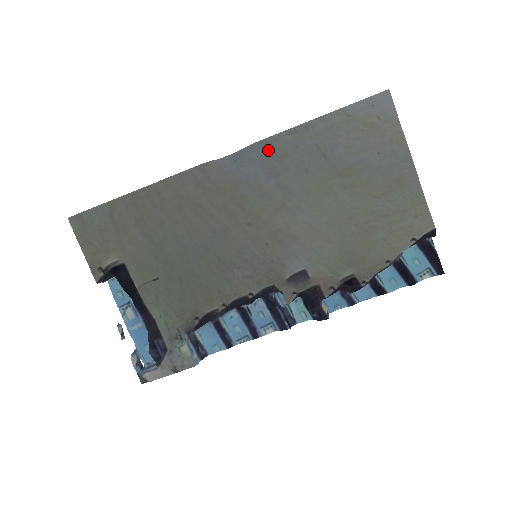
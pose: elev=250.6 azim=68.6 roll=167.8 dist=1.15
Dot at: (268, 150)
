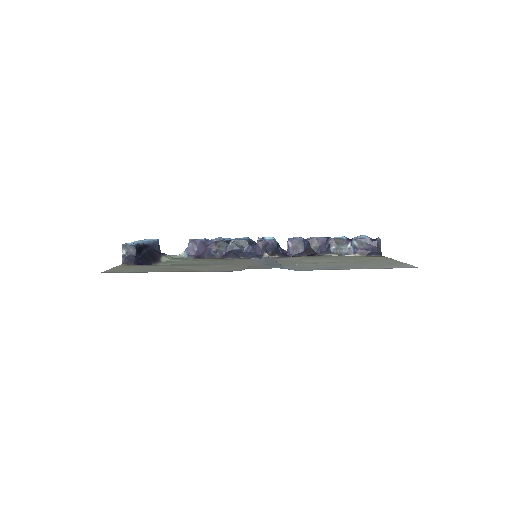
Dot at: (300, 269)
